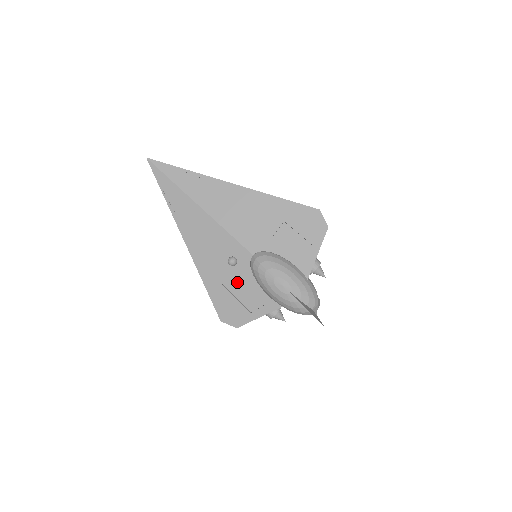
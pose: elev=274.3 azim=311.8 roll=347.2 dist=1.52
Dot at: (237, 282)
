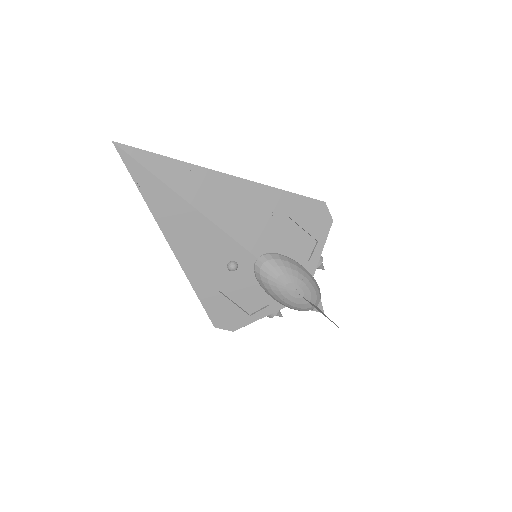
Dot at: (236, 286)
